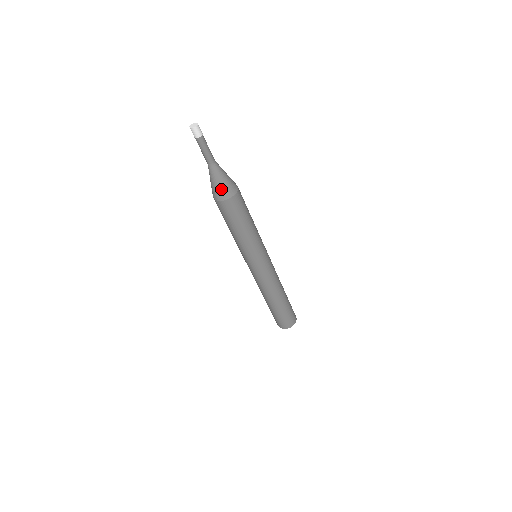
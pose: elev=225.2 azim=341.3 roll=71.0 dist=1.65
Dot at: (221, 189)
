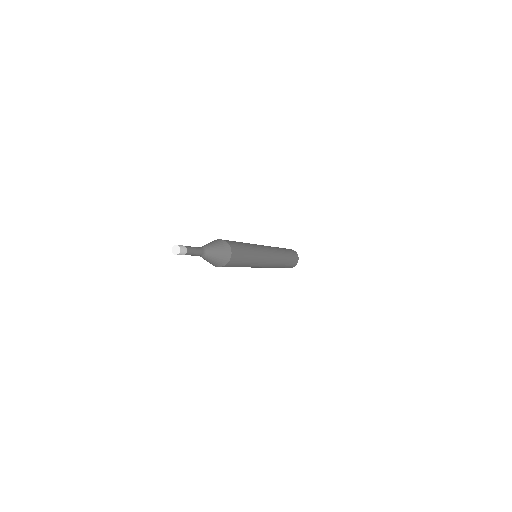
Dot at: (220, 261)
